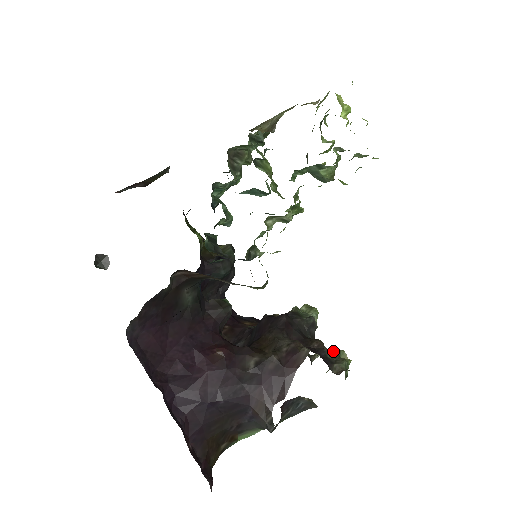
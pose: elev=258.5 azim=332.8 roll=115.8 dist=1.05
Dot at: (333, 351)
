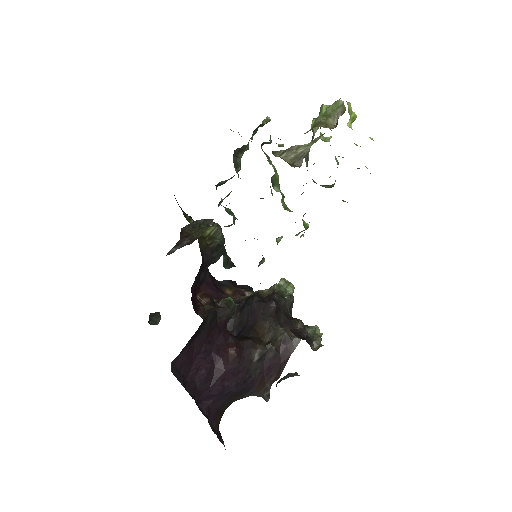
Dot at: (310, 328)
